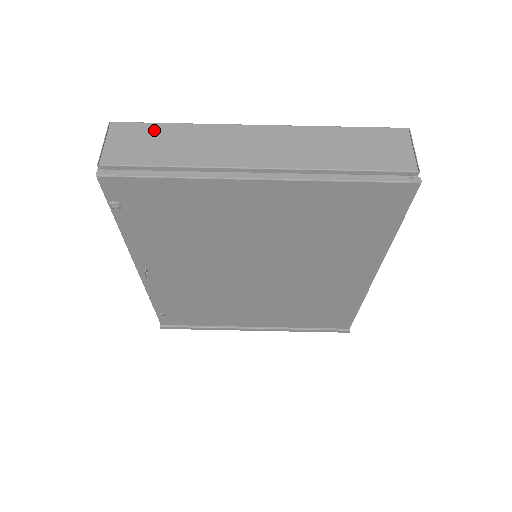
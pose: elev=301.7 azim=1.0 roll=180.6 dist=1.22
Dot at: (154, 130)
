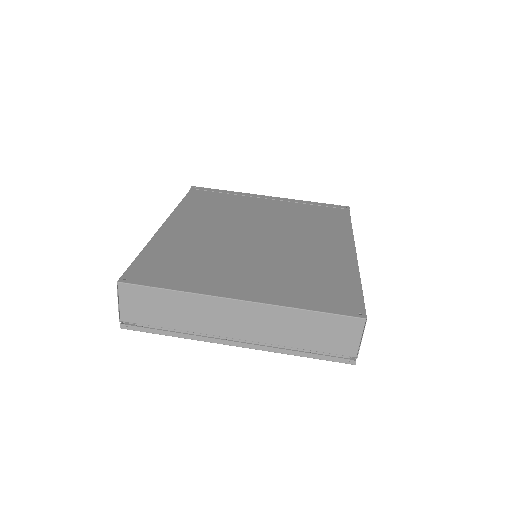
Dot at: (154, 295)
